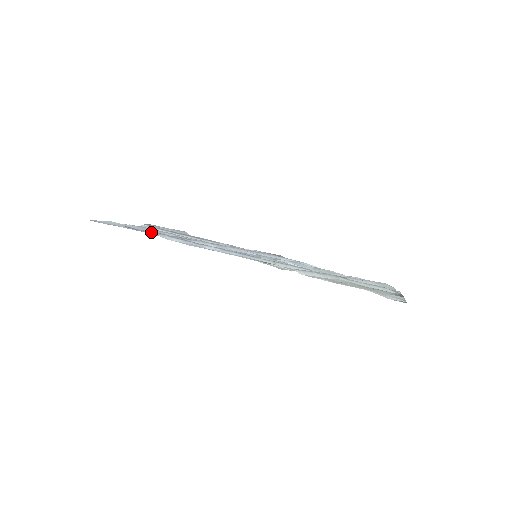
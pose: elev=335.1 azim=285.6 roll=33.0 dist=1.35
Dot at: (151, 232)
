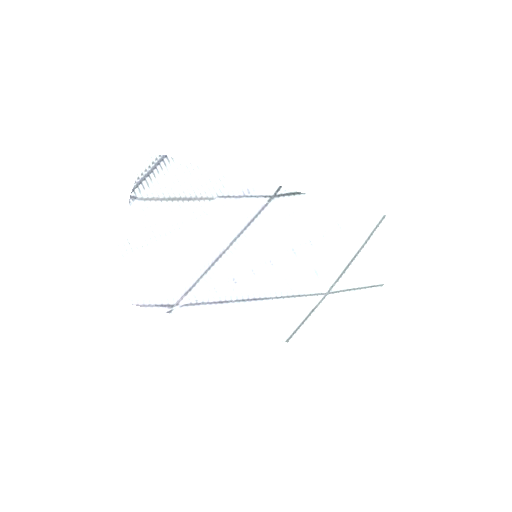
Dot at: (164, 308)
